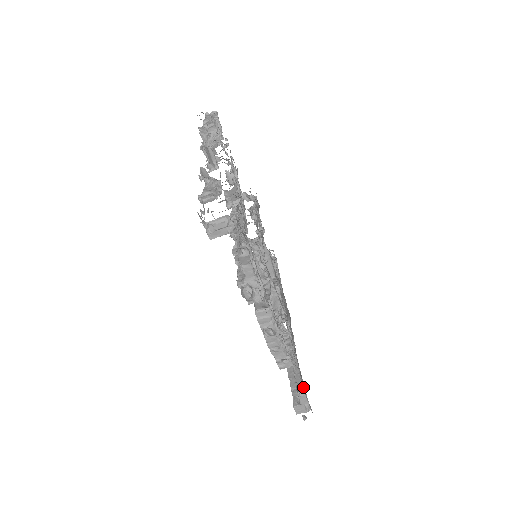
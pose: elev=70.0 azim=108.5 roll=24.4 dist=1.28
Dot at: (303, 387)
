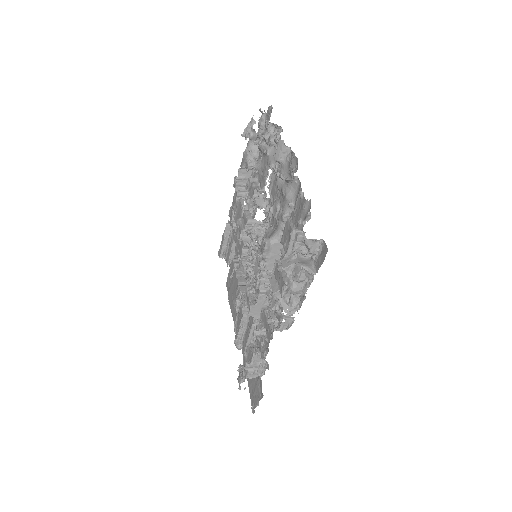
Dot at: occluded
